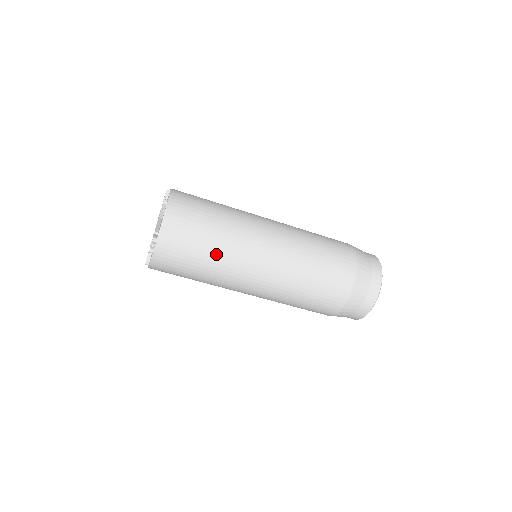
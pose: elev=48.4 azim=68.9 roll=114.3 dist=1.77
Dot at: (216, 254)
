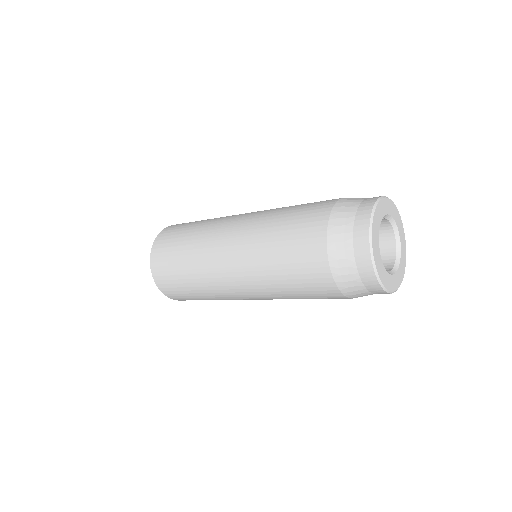
Dot at: (206, 296)
